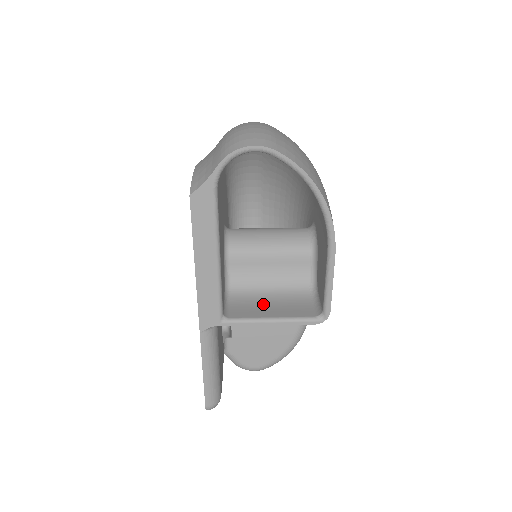
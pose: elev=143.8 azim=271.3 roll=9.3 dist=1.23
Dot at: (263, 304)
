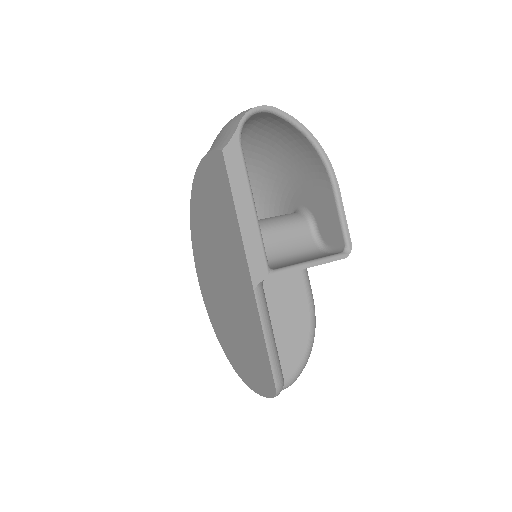
Dot at: (292, 263)
